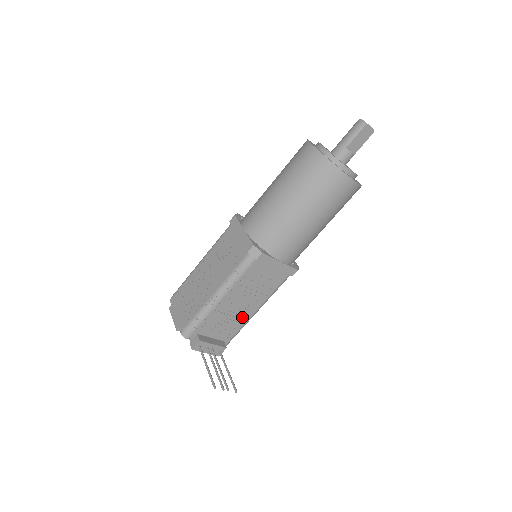
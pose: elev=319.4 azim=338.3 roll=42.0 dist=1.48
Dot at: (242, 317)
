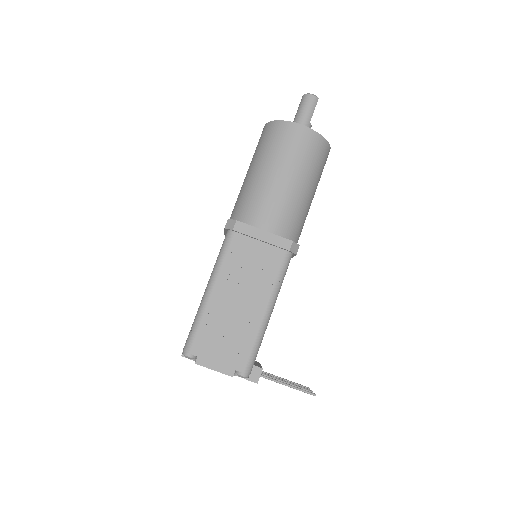
Dot at: occluded
